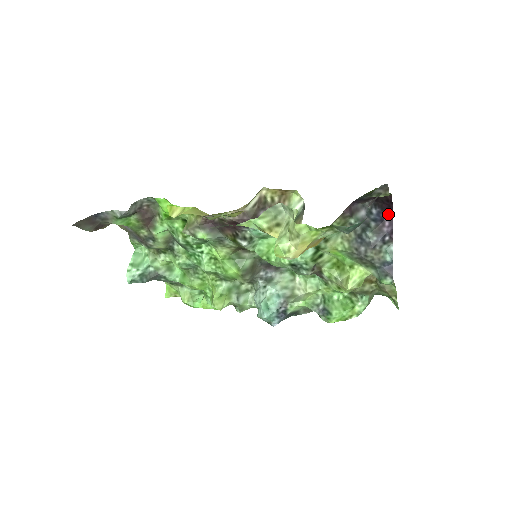
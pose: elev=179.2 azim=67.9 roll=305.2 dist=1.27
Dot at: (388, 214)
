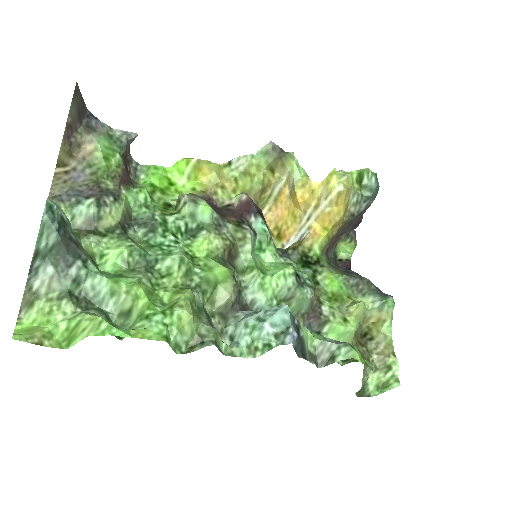
Dot at: occluded
